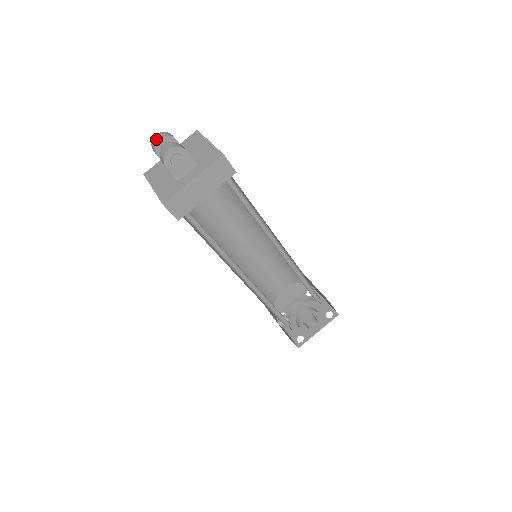
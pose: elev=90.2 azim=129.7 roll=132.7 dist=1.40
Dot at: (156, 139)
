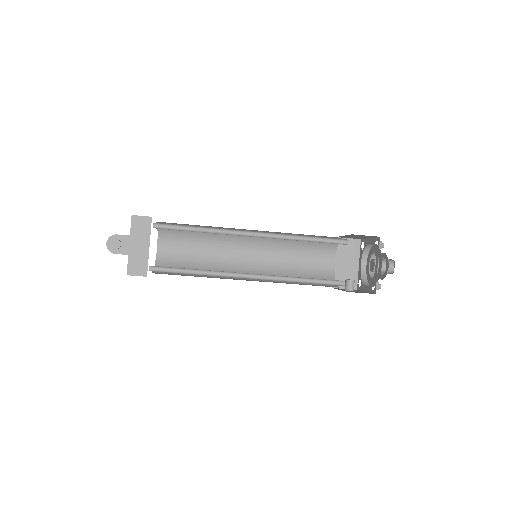
Dot at: occluded
